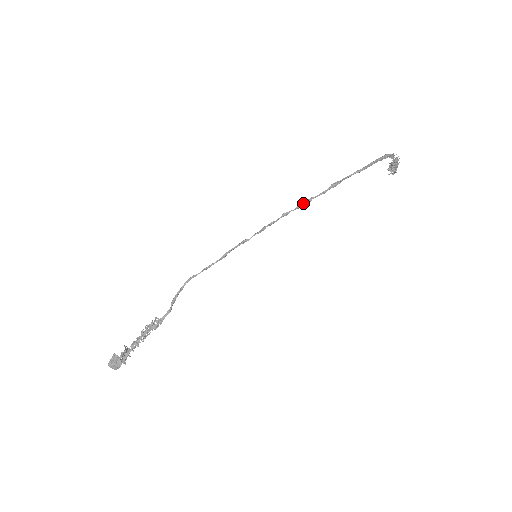
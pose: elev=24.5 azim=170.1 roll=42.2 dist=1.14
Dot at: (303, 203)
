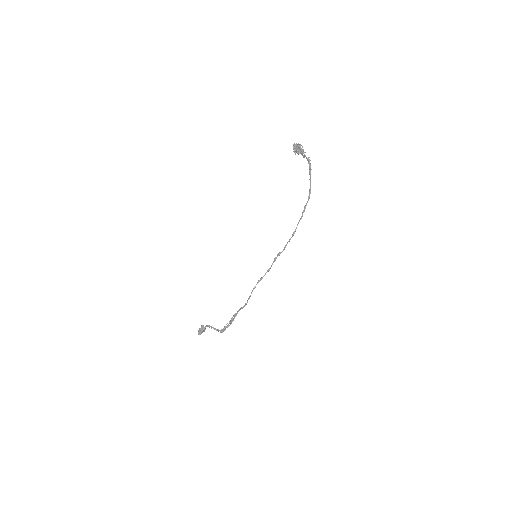
Dot at: occluded
